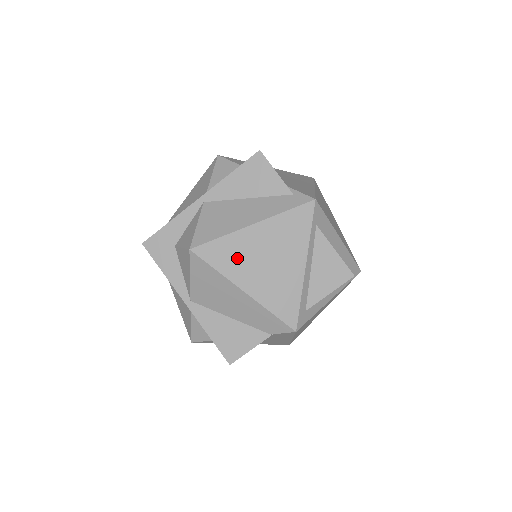
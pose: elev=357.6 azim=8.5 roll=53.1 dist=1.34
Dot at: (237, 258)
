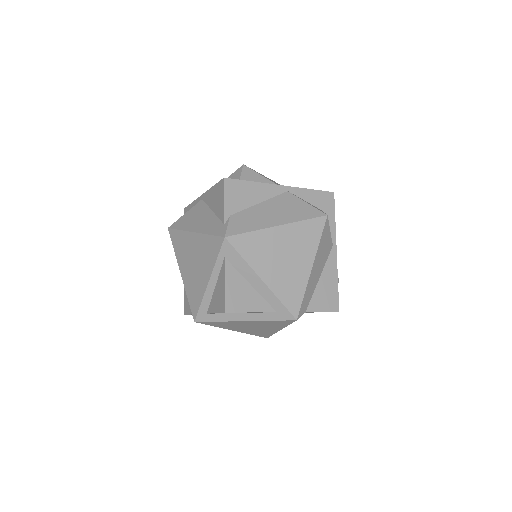
Dot at: (183, 249)
